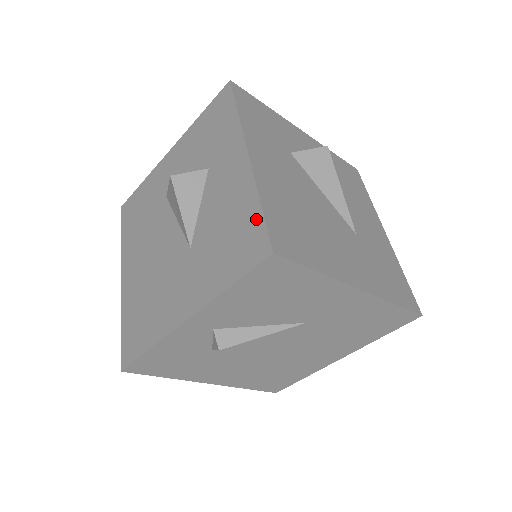
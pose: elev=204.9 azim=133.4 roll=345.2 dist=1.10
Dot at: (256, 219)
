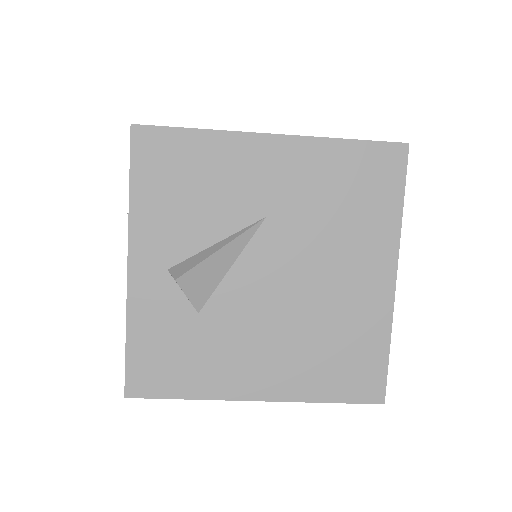
Dot at: occluded
